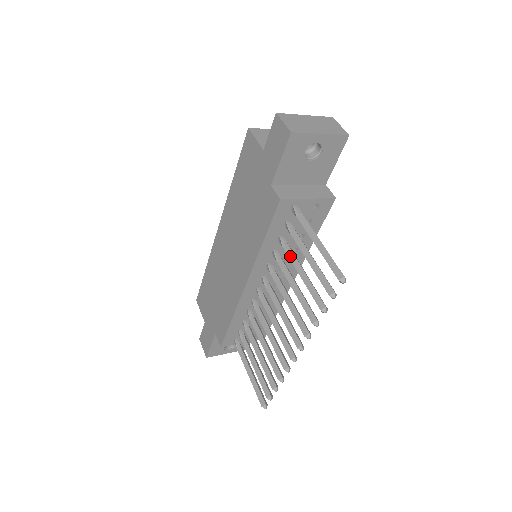
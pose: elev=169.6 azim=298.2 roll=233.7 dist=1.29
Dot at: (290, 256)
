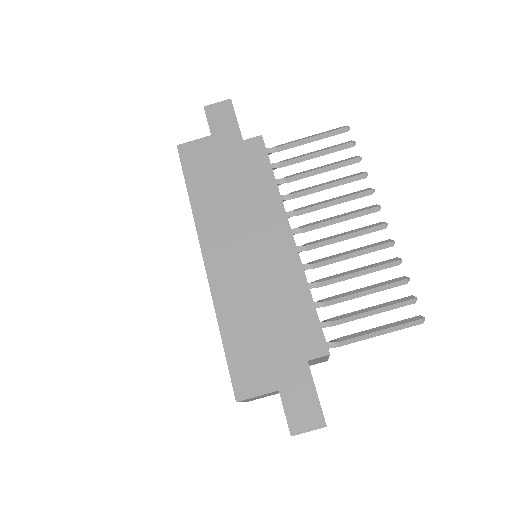
Dot at: (299, 173)
